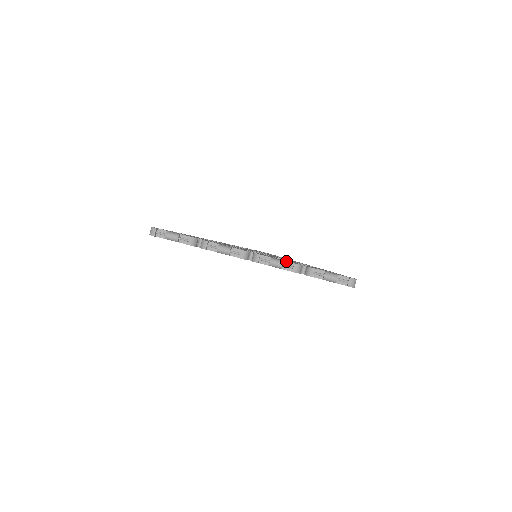
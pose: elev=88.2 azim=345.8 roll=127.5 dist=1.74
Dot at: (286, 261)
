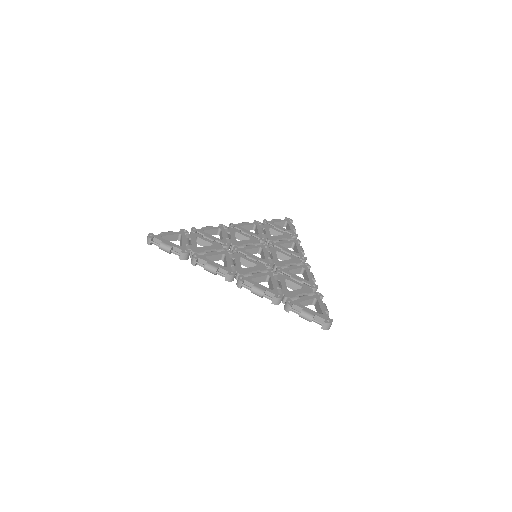
Dot at: (268, 291)
